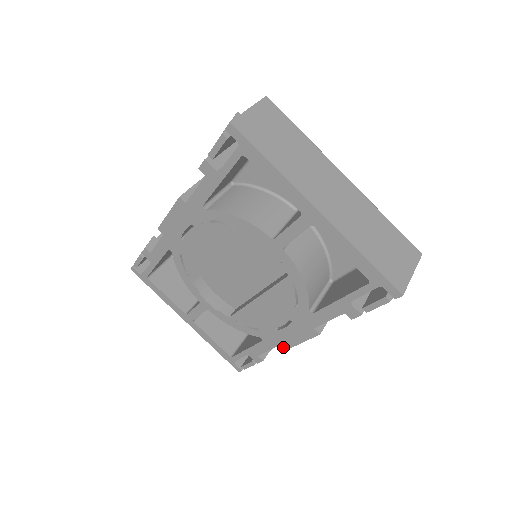
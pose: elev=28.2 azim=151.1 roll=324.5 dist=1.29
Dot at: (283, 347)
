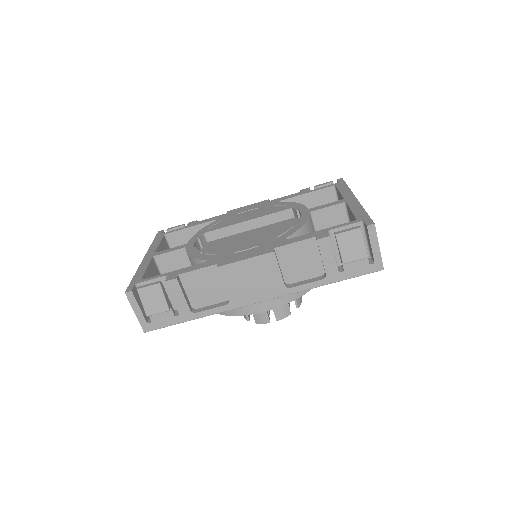
Dot at: (220, 264)
